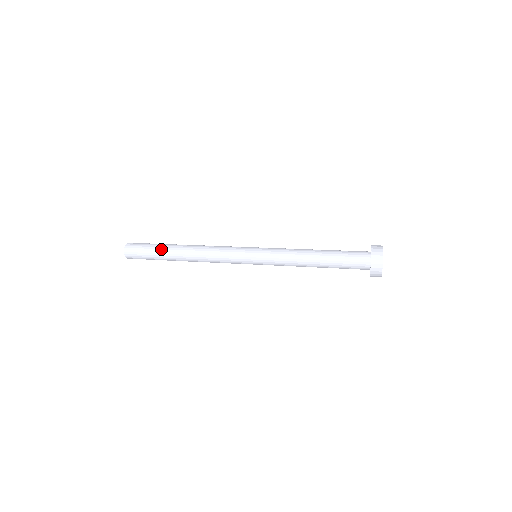
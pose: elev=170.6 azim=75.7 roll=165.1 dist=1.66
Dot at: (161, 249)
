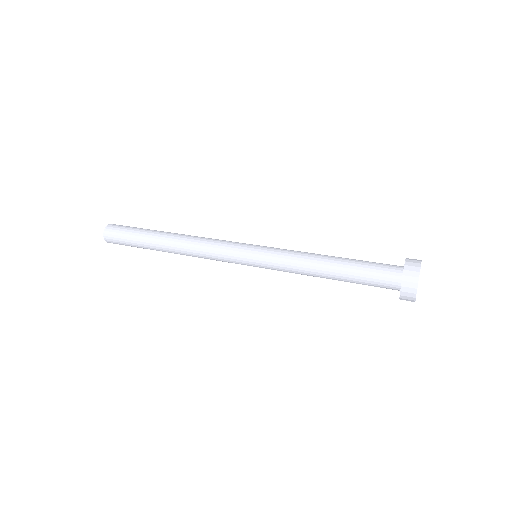
Dot at: (147, 230)
